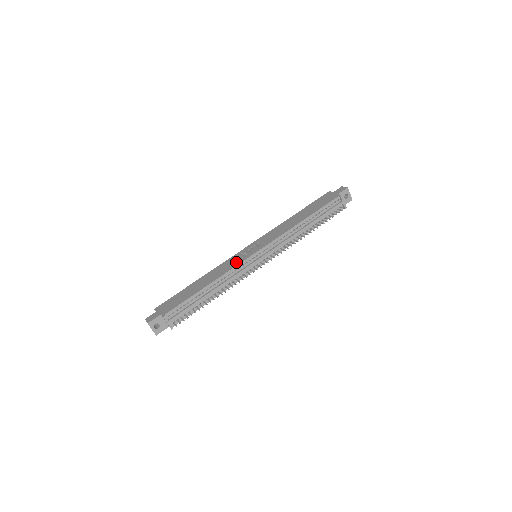
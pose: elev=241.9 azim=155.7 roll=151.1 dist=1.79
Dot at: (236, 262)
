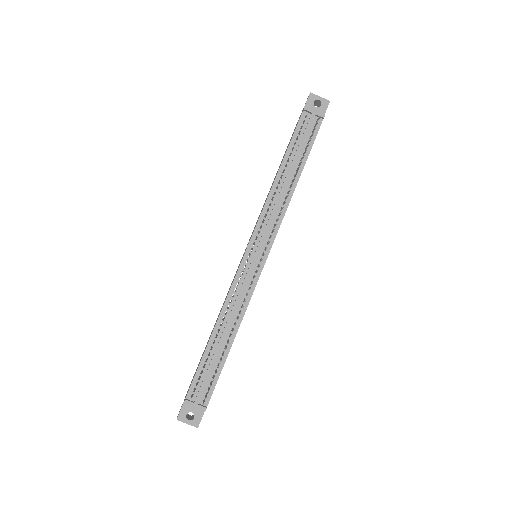
Dot at: occluded
